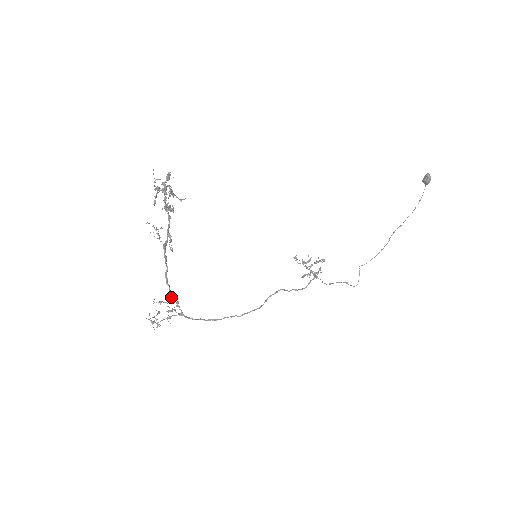
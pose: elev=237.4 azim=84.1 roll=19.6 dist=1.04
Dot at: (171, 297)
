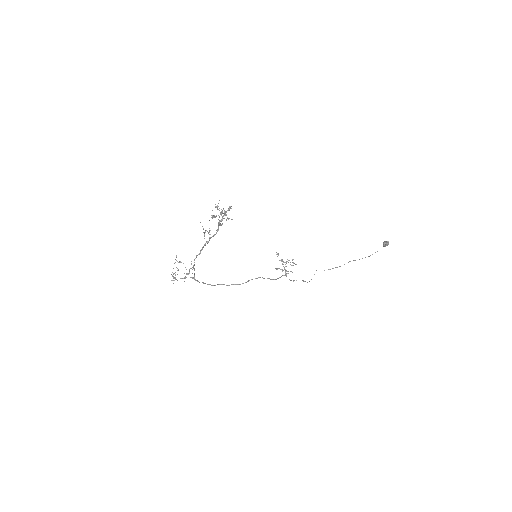
Dot at: (193, 268)
